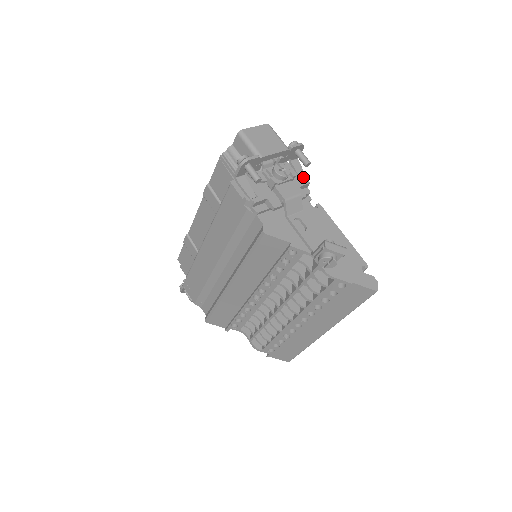
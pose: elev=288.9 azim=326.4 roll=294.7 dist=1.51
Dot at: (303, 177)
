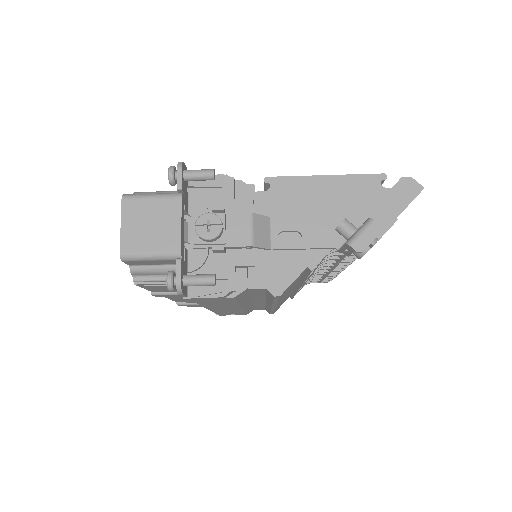
Dot at: (220, 181)
